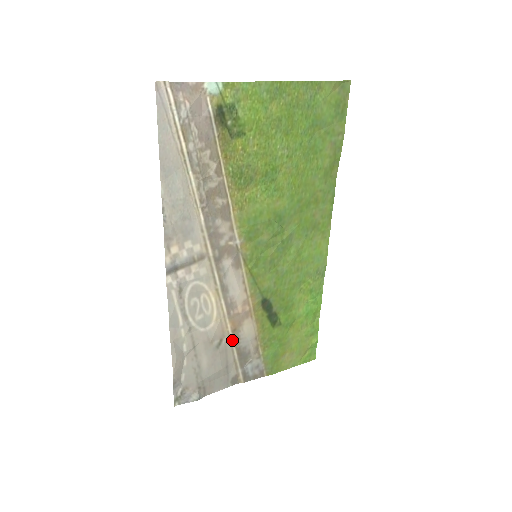
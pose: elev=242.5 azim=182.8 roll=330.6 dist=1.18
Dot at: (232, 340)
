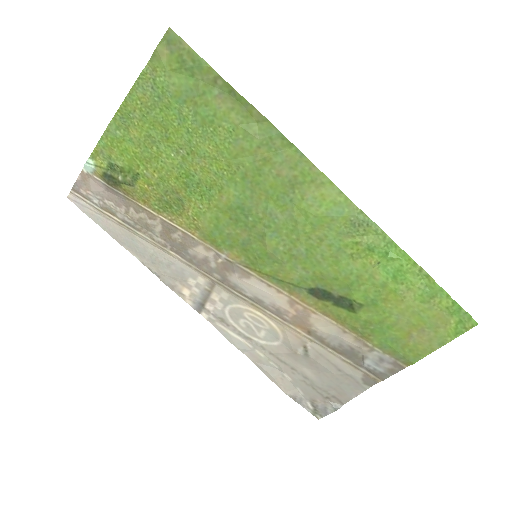
Dot at: (318, 342)
